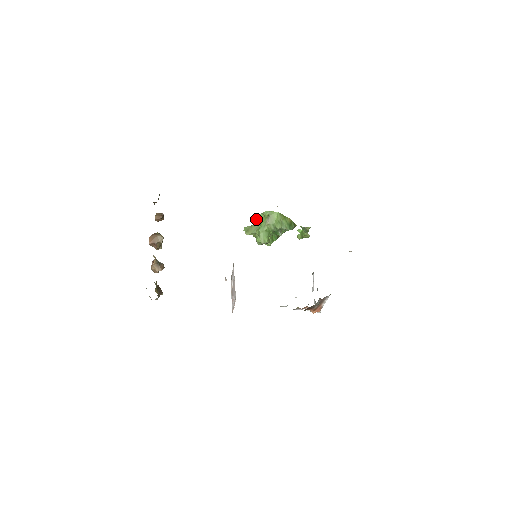
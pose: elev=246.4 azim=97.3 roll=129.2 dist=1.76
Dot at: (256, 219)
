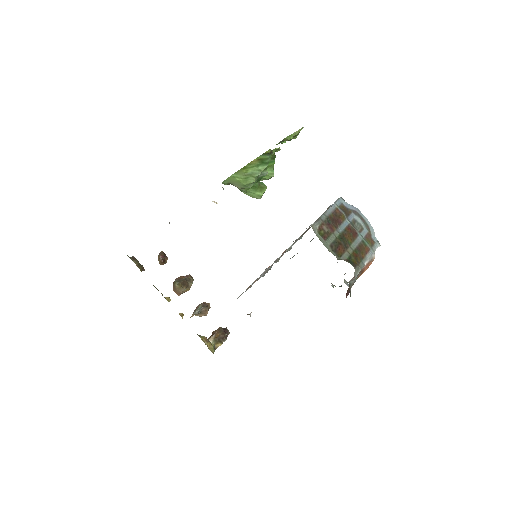
Dot at: occluded
